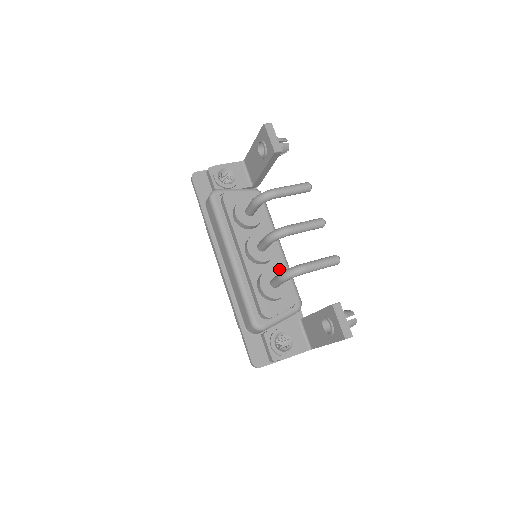
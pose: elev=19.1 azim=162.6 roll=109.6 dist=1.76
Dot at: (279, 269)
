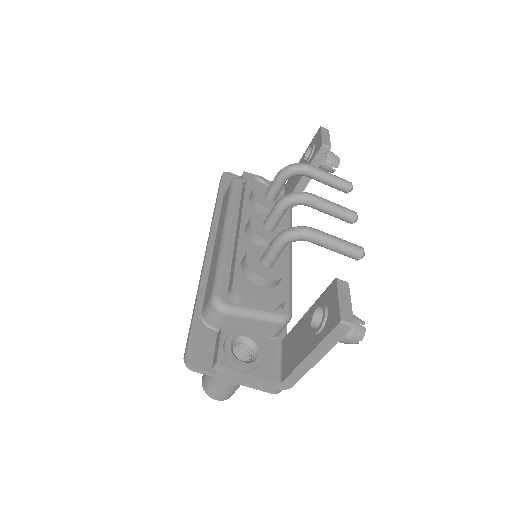
Dot at: occluded
